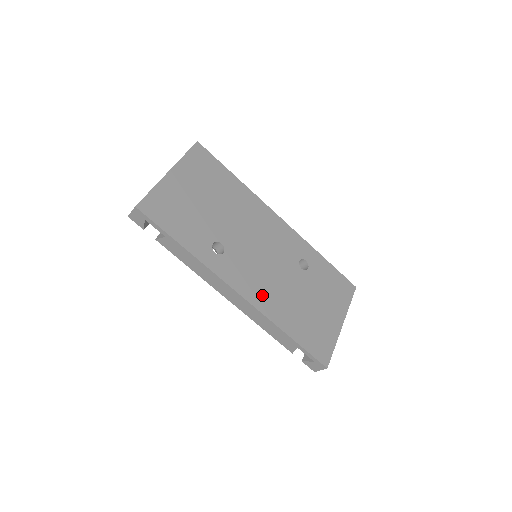
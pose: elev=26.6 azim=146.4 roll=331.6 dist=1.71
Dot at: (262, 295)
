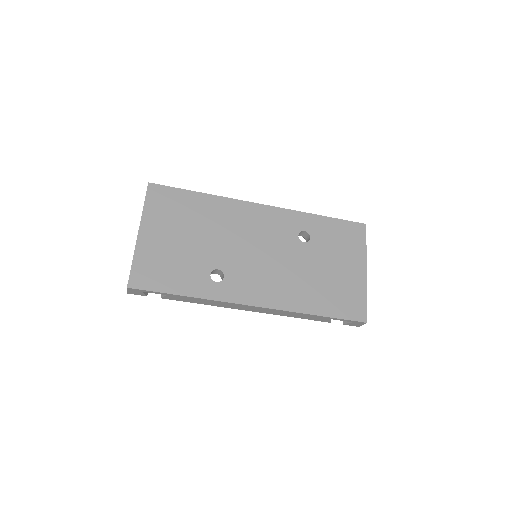
Dot at: (277, 293)
